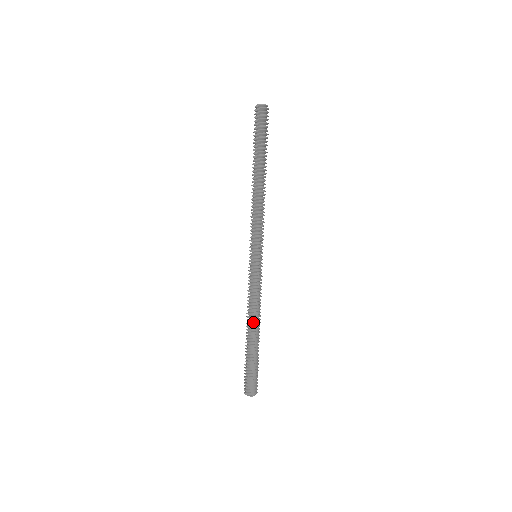
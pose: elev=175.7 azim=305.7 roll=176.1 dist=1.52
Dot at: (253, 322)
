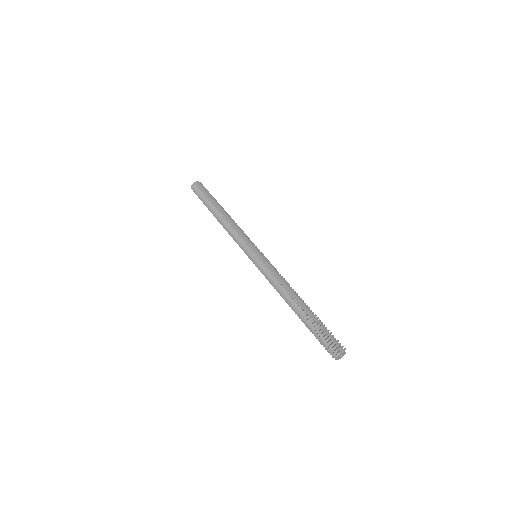
Dot at: (294, 294)
